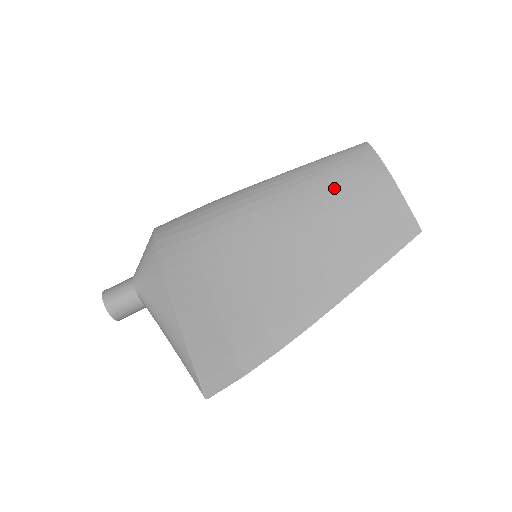
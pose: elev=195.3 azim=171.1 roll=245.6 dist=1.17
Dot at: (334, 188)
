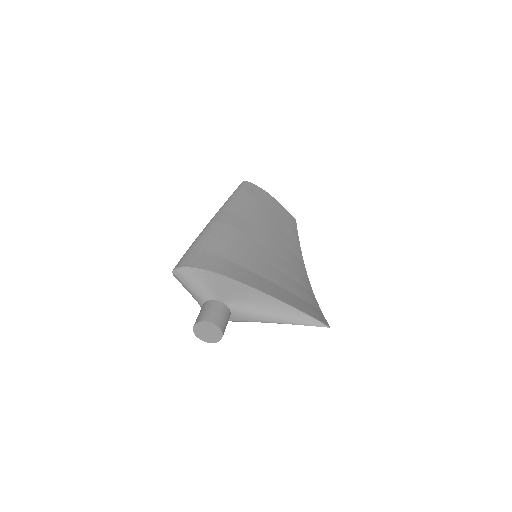
Dot at: (258, 206)
